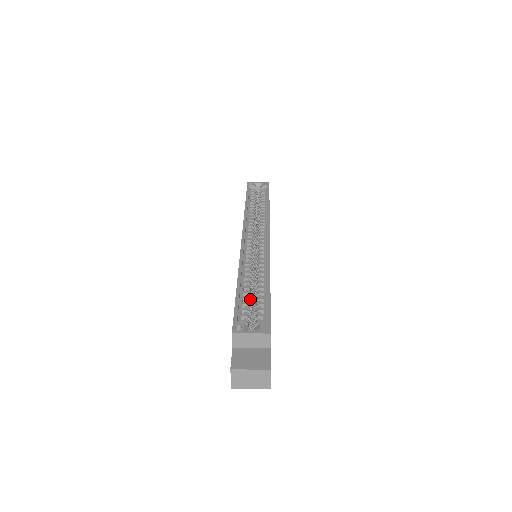
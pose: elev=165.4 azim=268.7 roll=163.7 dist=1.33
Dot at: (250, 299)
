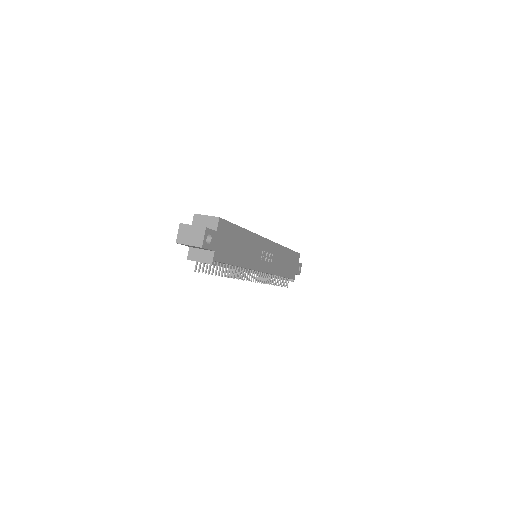
Dot at: occluded
